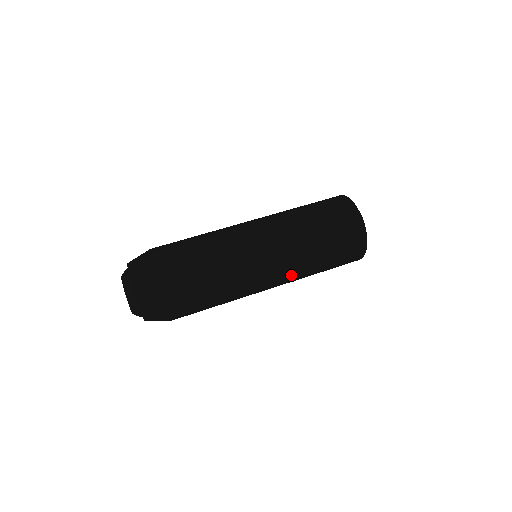
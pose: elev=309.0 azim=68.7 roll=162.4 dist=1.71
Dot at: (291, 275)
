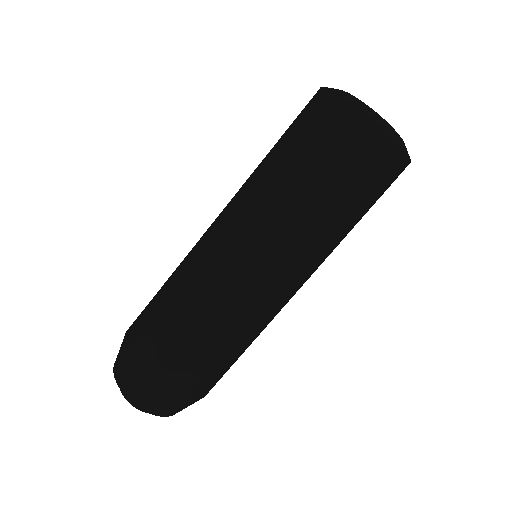
Dot at: occluded
